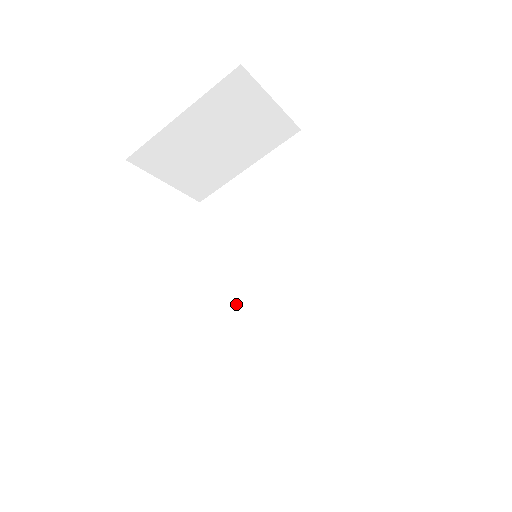
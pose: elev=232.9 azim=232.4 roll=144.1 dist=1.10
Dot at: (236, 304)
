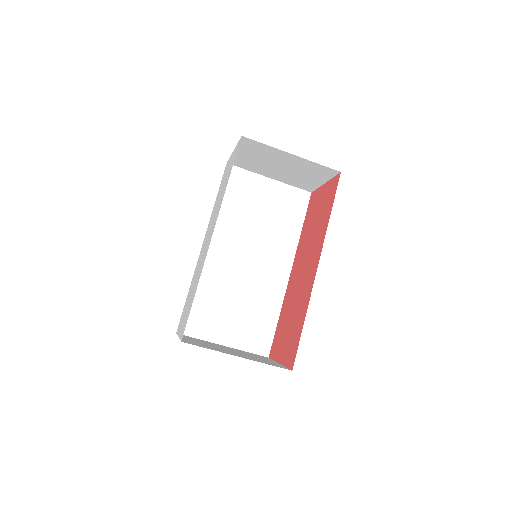
Dot at: occluded
